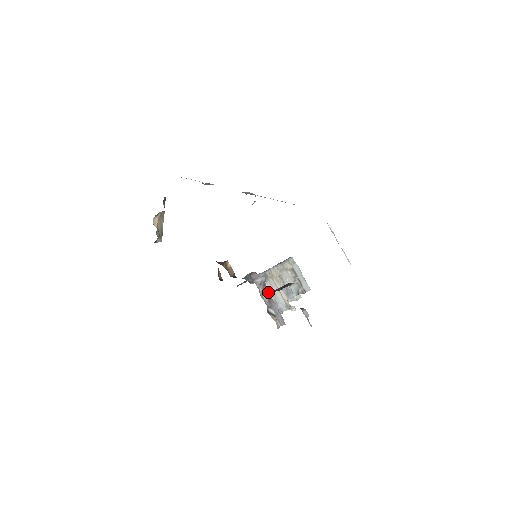
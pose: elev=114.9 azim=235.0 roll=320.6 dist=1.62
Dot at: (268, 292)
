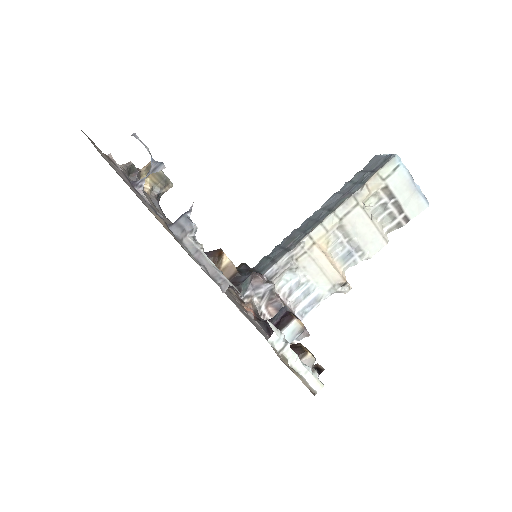
Dot at: (278, 301)
